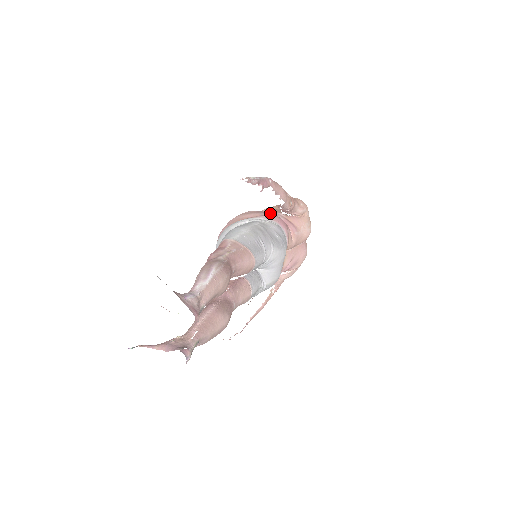
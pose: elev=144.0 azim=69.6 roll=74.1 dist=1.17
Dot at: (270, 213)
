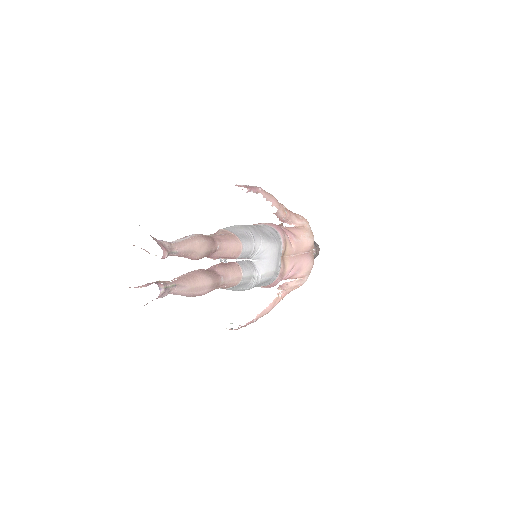
Dot at: occluded
